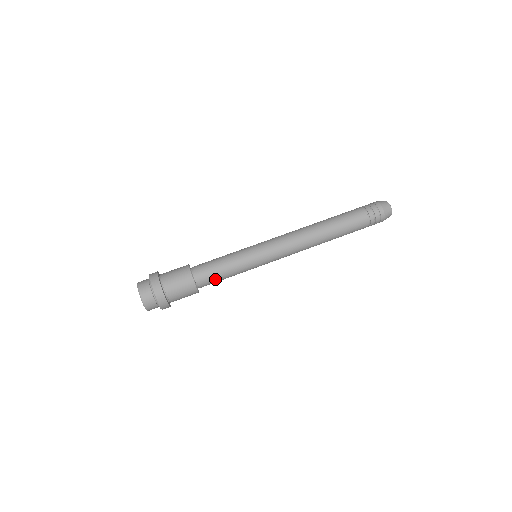
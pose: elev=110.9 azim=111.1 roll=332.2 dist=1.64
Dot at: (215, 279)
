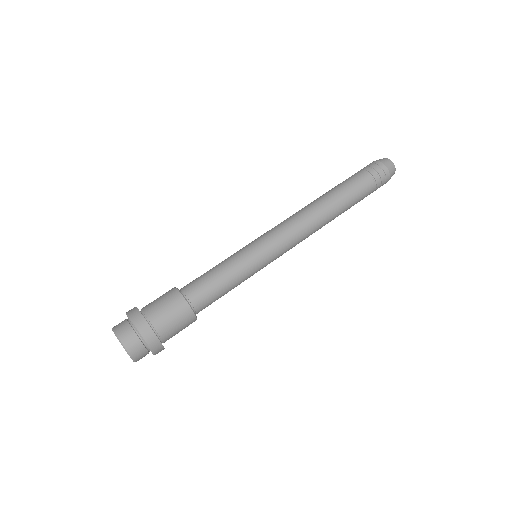
Dot at: (208, 287)
